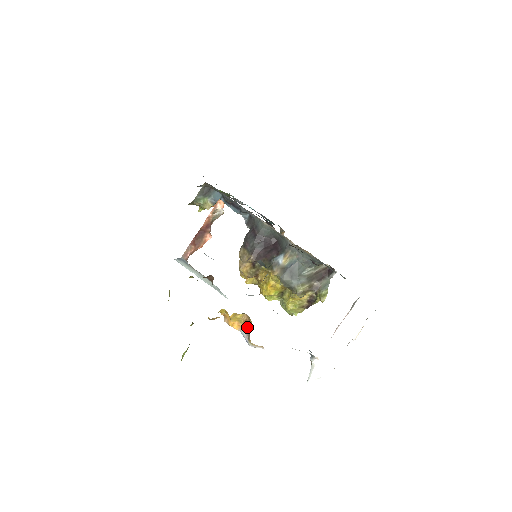
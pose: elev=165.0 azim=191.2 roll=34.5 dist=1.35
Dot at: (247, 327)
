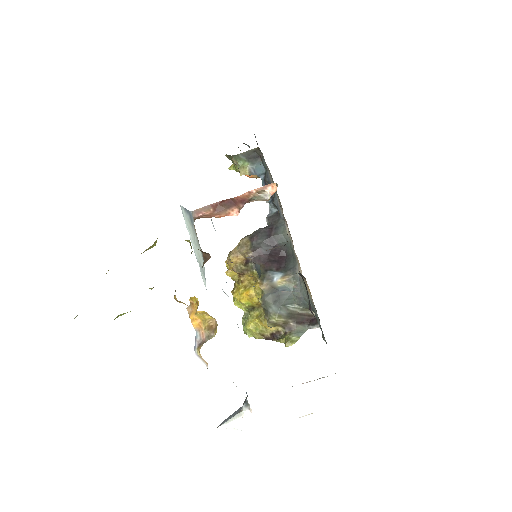
Dot at: (207, 333)
